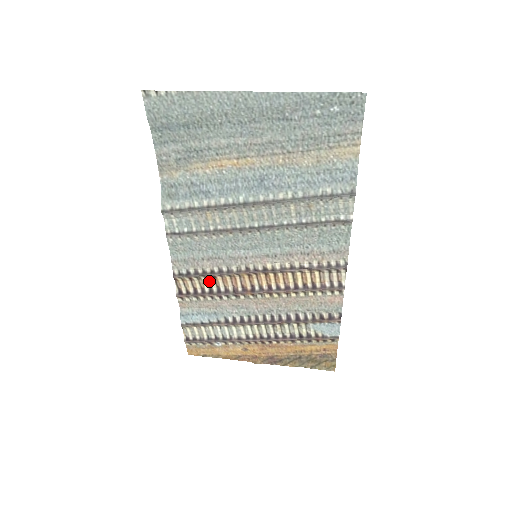
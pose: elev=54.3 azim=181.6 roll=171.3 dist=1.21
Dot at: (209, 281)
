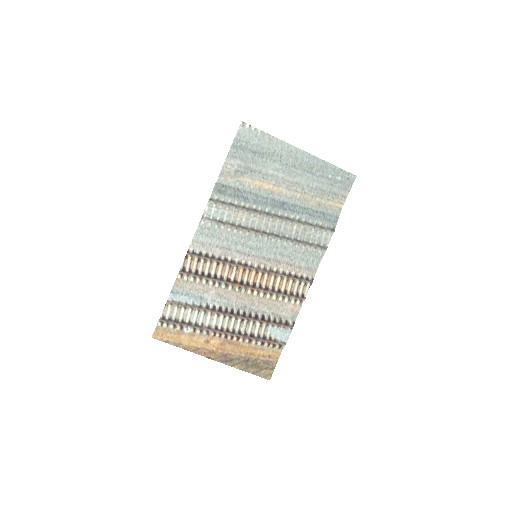
Dot at: (211, 267)
